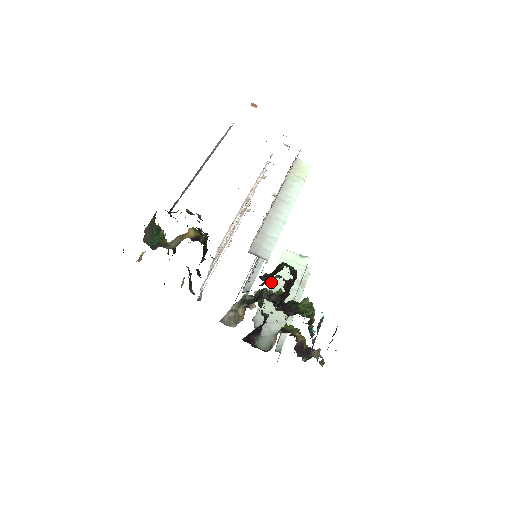
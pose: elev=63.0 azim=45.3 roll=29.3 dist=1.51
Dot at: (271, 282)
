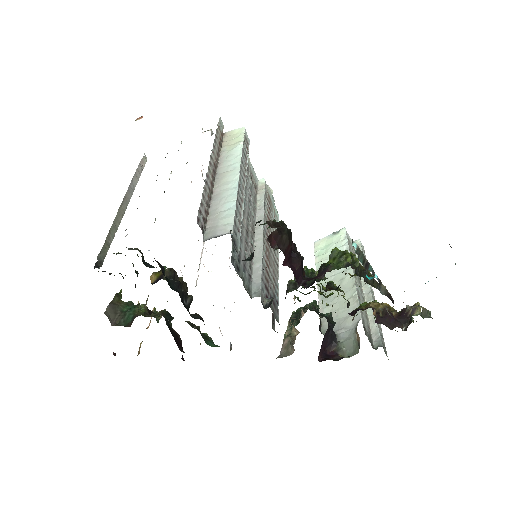
Dot at: occluded
